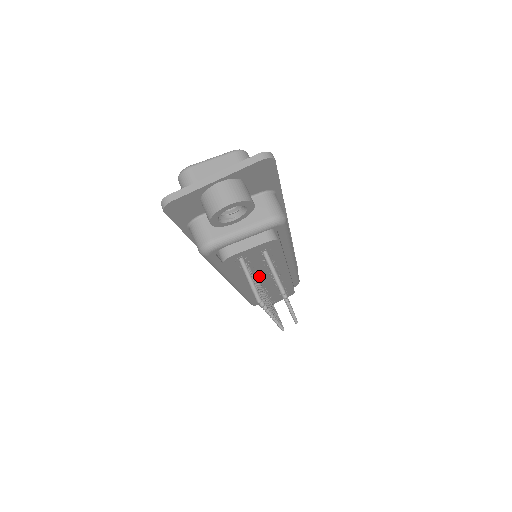
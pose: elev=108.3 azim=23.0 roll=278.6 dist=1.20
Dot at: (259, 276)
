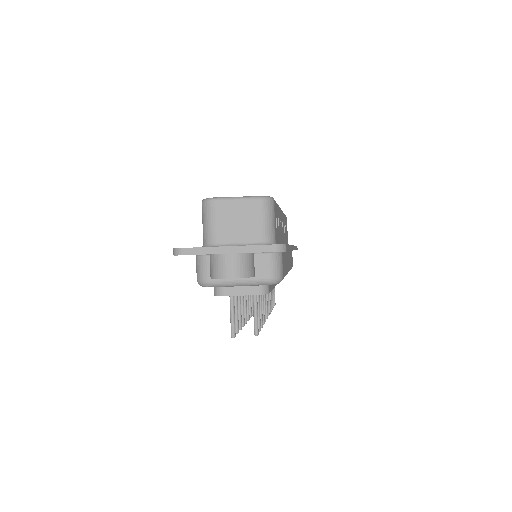
Dot at: occluded
